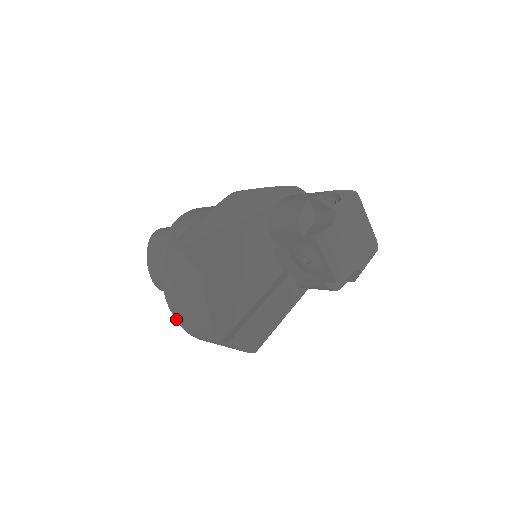
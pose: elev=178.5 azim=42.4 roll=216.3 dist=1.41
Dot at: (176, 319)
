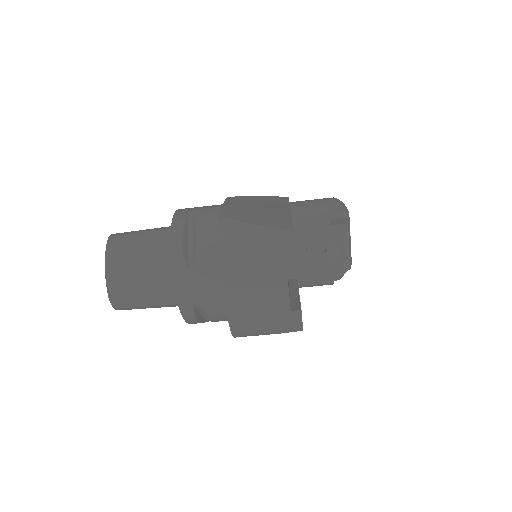
Dot at: (225, 298)
